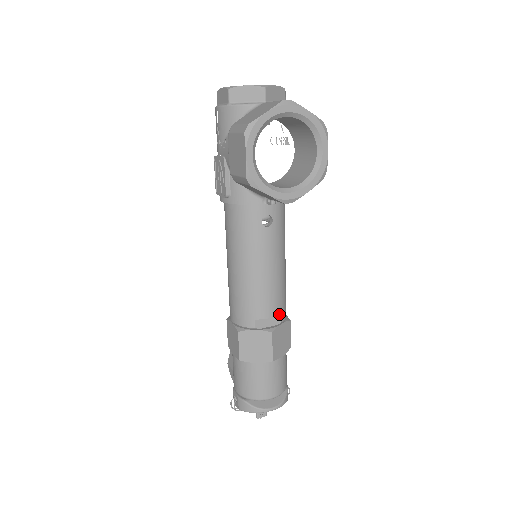
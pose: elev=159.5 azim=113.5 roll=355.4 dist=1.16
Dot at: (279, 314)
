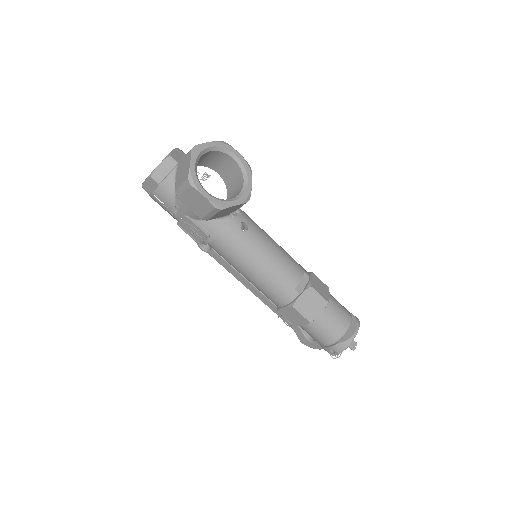
Dot at: (303, 273)
